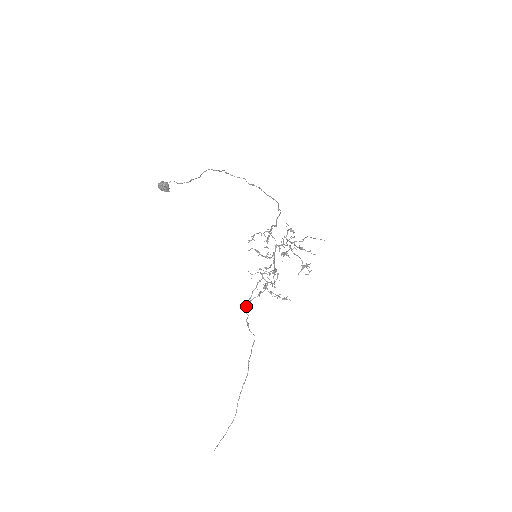
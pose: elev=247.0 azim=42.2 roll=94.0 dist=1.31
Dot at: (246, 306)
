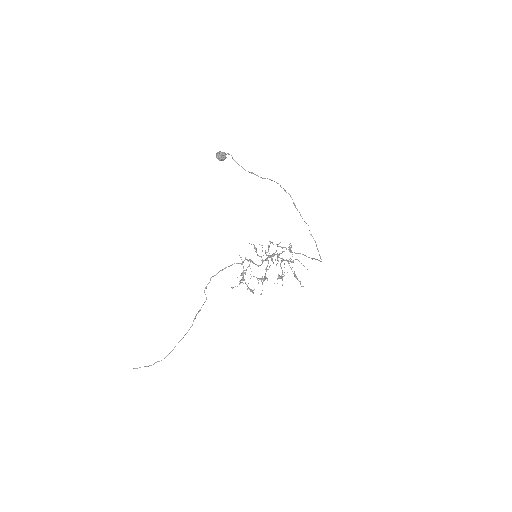
Dot at: occluded
